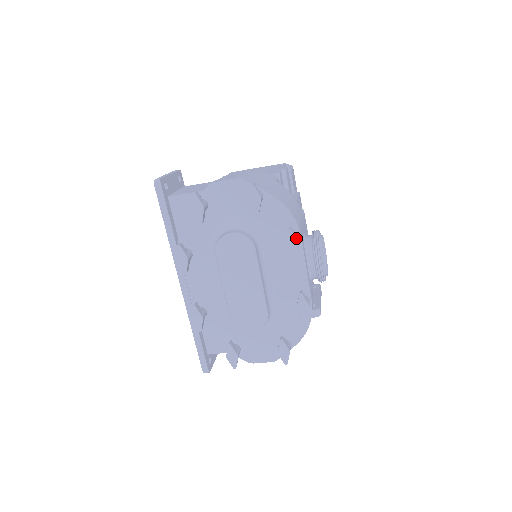
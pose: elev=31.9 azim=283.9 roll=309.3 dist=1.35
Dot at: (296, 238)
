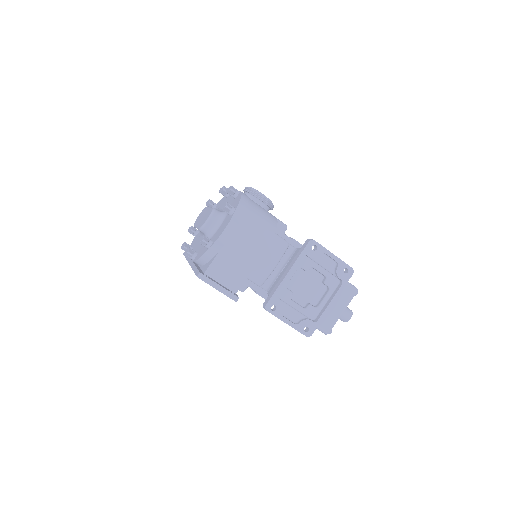
Dot at: (222, 187)
